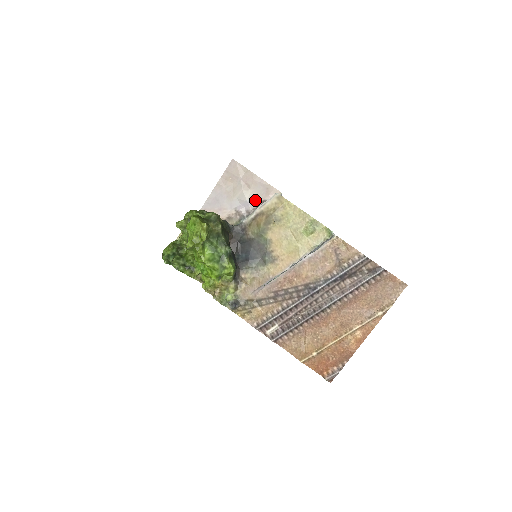
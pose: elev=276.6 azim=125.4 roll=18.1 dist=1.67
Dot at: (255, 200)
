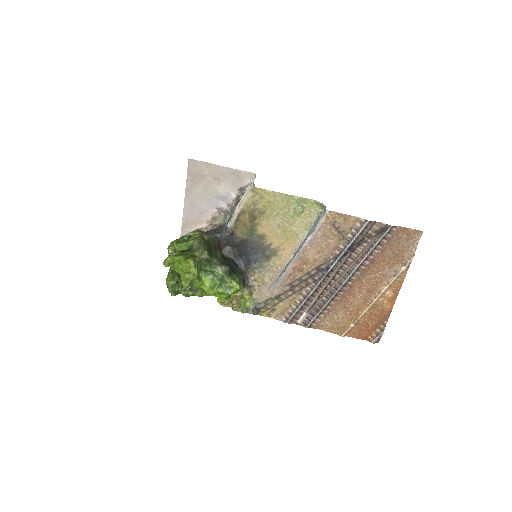
Dot at: (231, 191)
